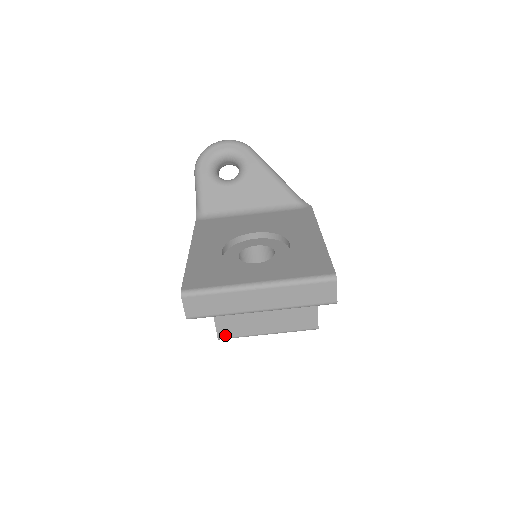
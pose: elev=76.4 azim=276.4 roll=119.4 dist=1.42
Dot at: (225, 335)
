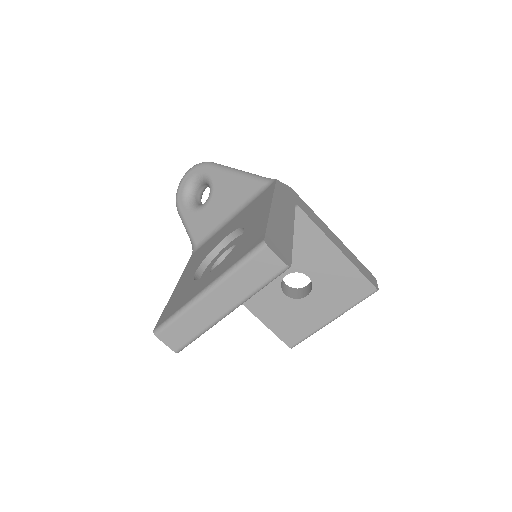
Dot at: (293, 341)
